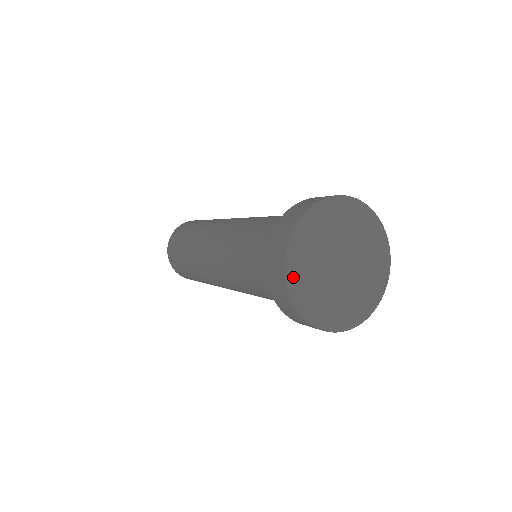
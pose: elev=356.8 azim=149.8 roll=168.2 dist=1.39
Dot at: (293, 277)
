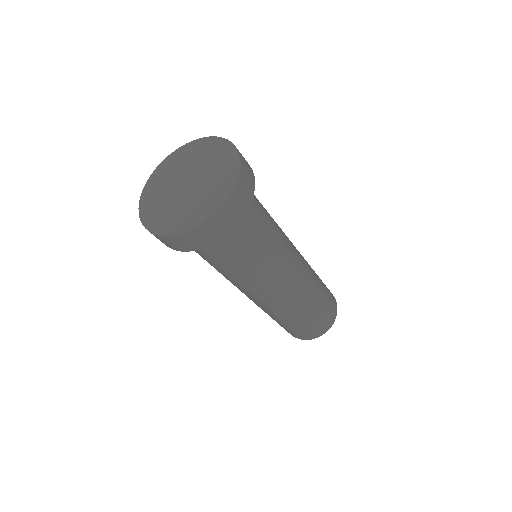
Dot at: (159, 171)
